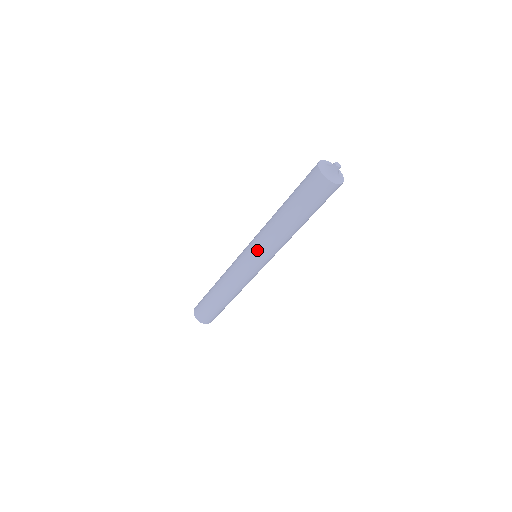
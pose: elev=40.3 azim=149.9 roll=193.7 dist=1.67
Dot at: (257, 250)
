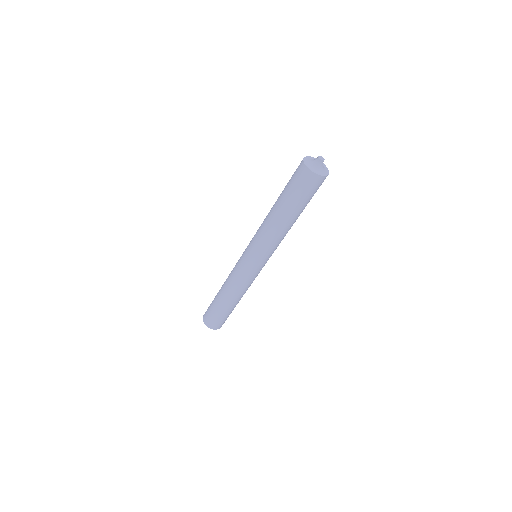
Dot at: (267, 254)
